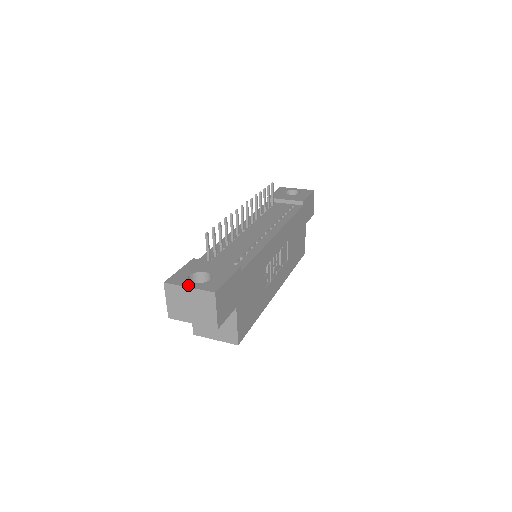
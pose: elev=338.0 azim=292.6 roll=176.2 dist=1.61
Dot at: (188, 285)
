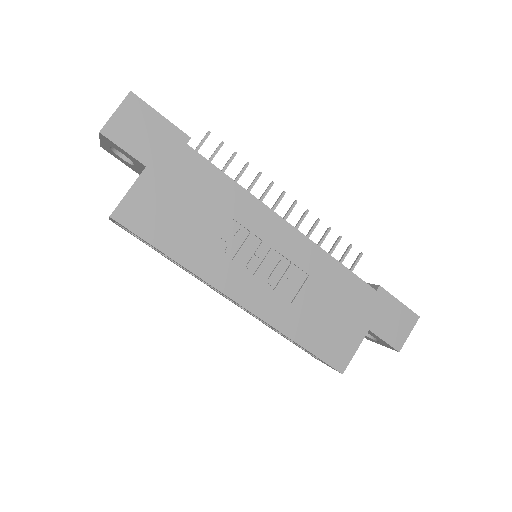
Dot at: occluded
